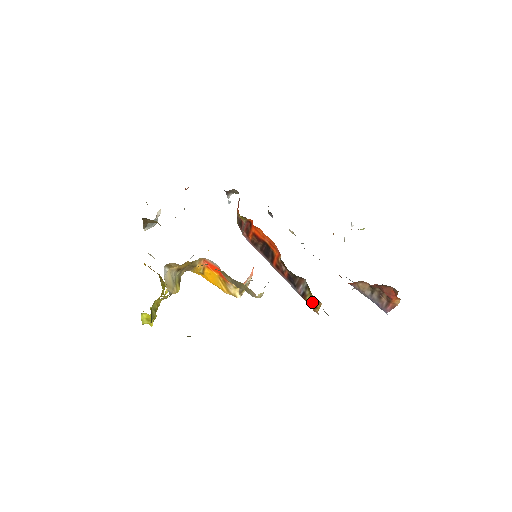
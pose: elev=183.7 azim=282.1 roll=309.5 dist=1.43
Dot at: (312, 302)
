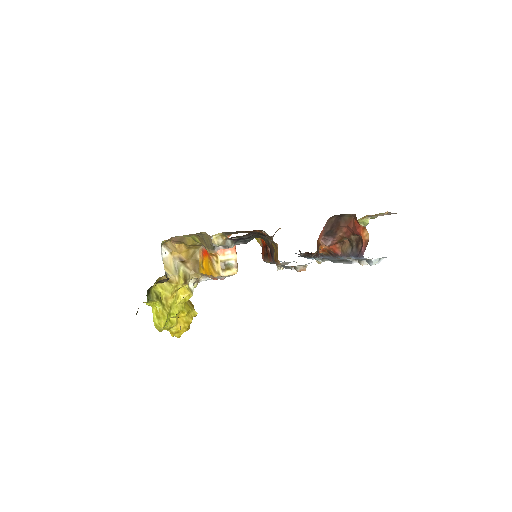
Dot at: (276, 254)
